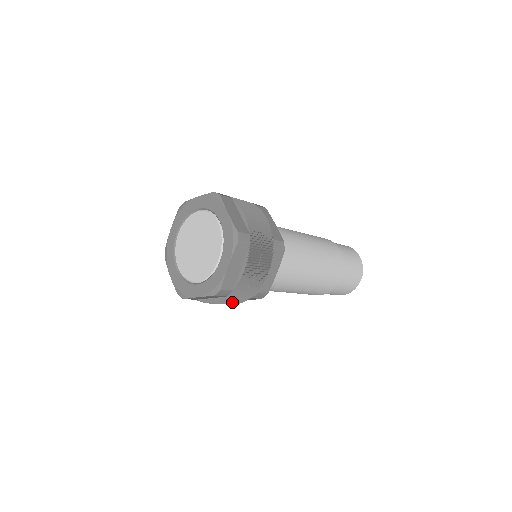
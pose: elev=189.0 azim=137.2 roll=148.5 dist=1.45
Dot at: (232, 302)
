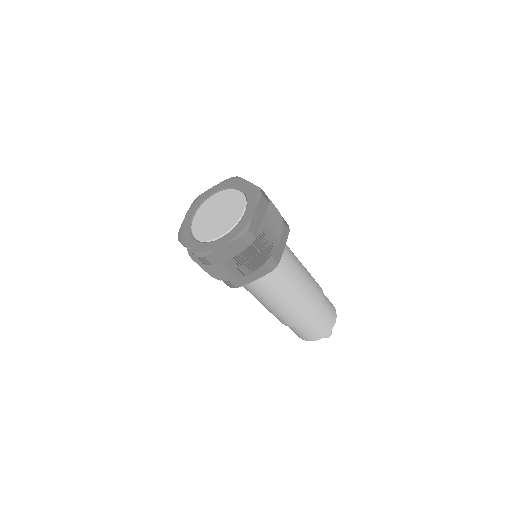
Dot at: (249, 264)
